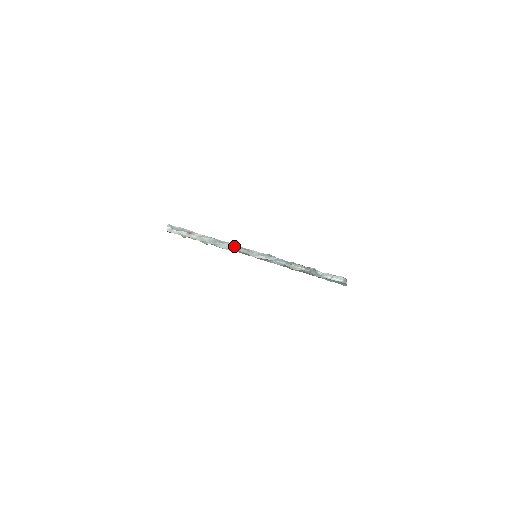
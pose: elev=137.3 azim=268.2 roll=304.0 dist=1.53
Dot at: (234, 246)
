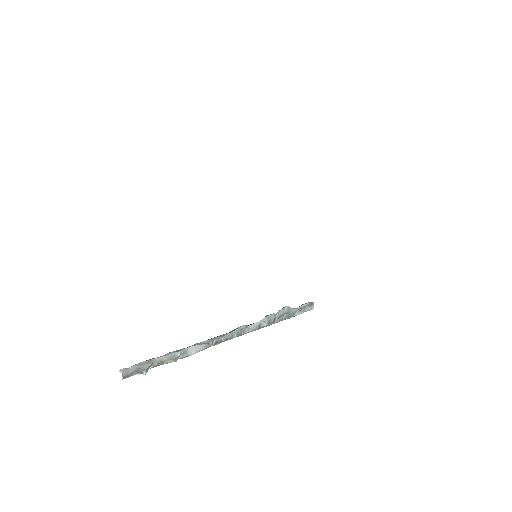
Dot at: (202, 343)
